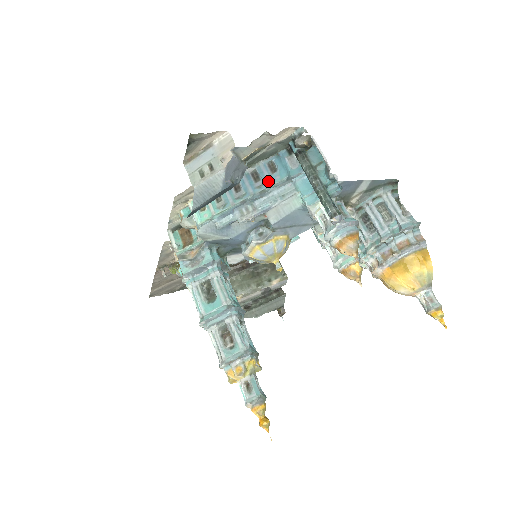
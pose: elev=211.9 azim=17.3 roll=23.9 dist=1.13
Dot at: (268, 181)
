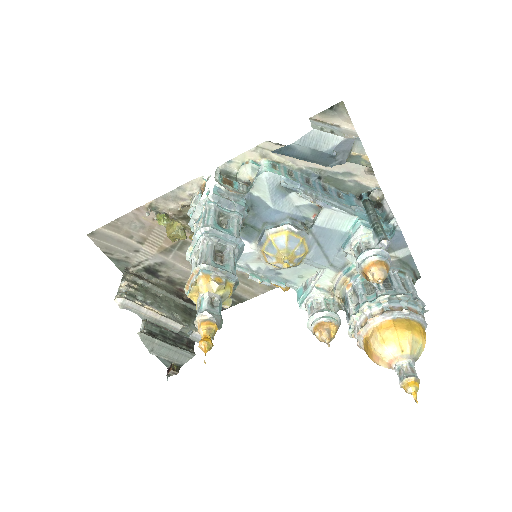
Dot at: (335, 197)
